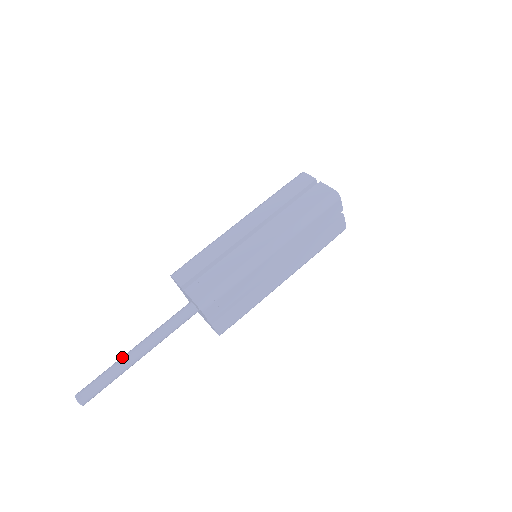
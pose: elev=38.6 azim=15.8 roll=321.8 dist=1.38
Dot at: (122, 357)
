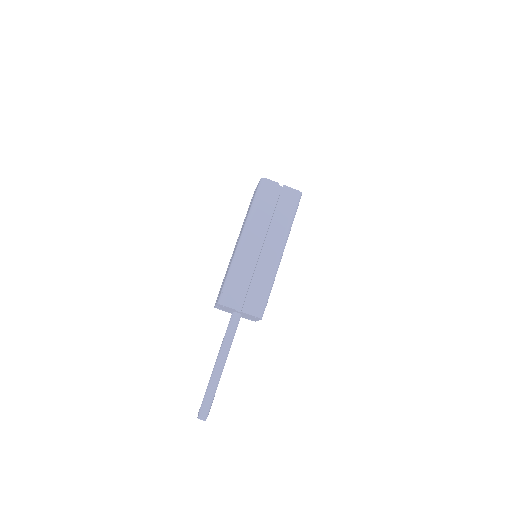
Dot at: (211, 375)
